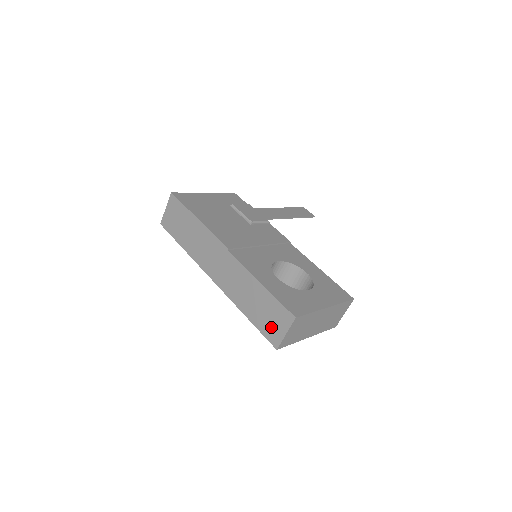
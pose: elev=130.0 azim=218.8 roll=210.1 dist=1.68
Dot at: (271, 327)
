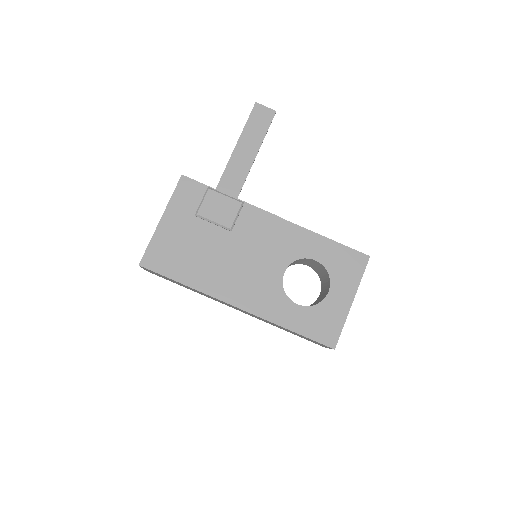
Dot at: occluded
